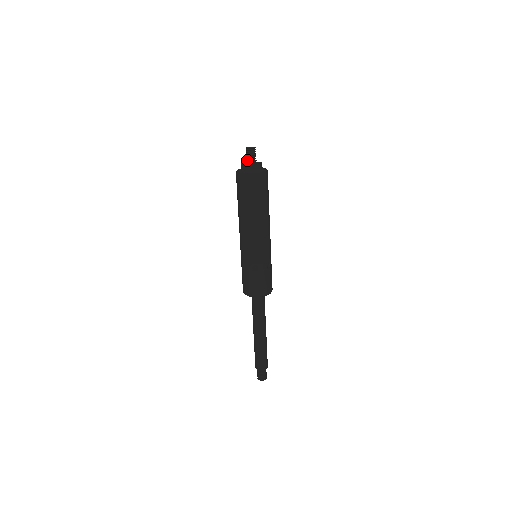
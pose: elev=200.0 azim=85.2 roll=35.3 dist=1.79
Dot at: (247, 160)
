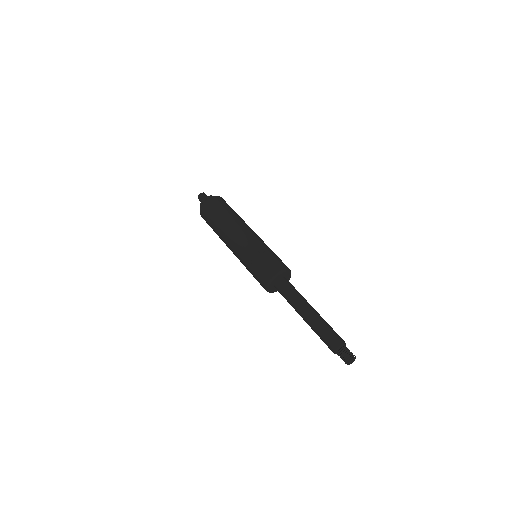
Dot at: occluded
